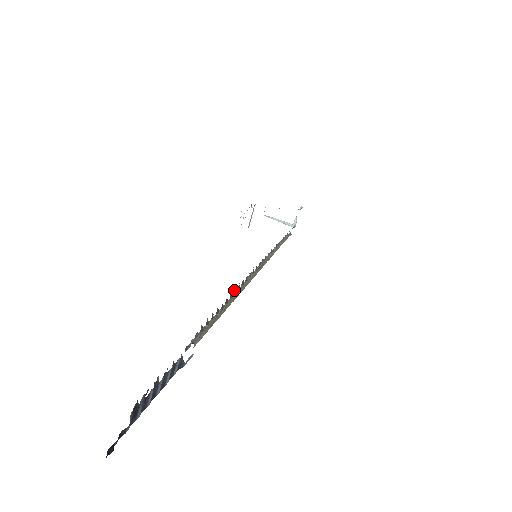
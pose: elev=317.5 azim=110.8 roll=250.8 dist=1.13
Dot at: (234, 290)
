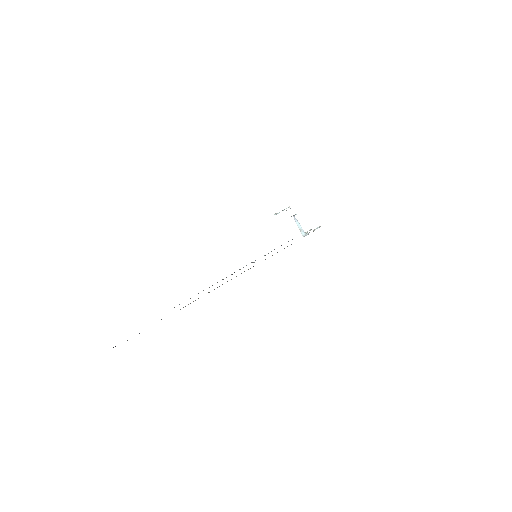
Dot at: (219, 286)
